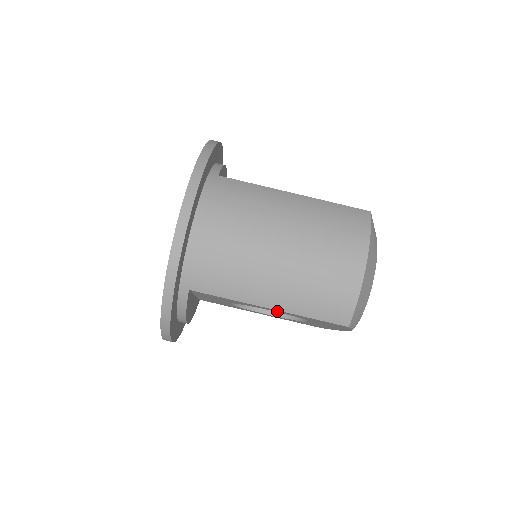
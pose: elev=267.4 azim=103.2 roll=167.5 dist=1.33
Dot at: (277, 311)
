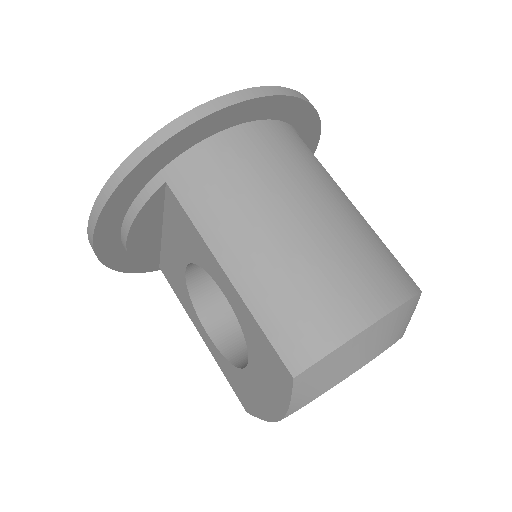
Dot at: (229, 292)
